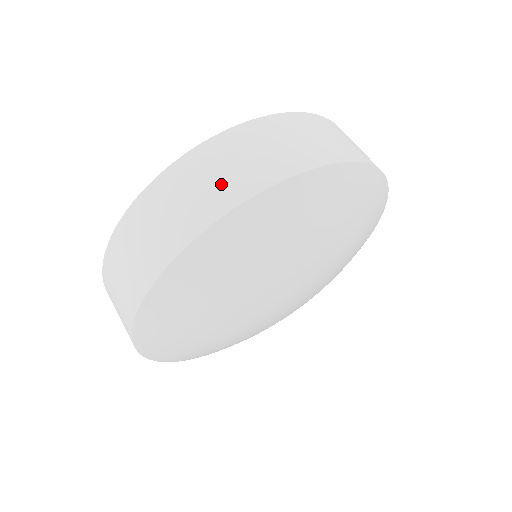
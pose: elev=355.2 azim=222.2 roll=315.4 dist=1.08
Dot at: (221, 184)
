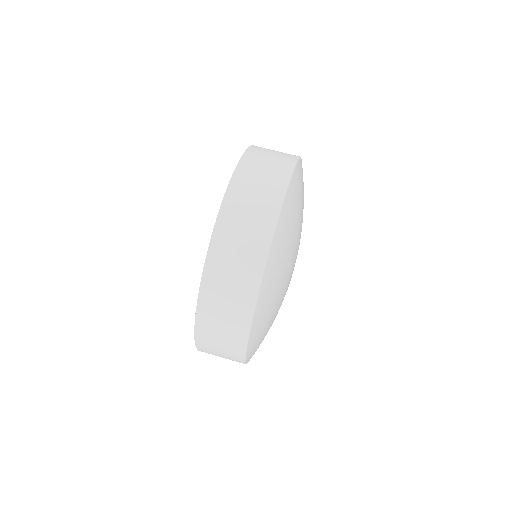
Dot at: (235, 300)
